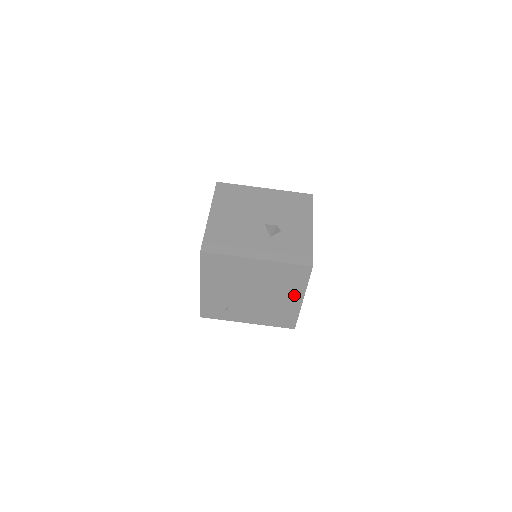
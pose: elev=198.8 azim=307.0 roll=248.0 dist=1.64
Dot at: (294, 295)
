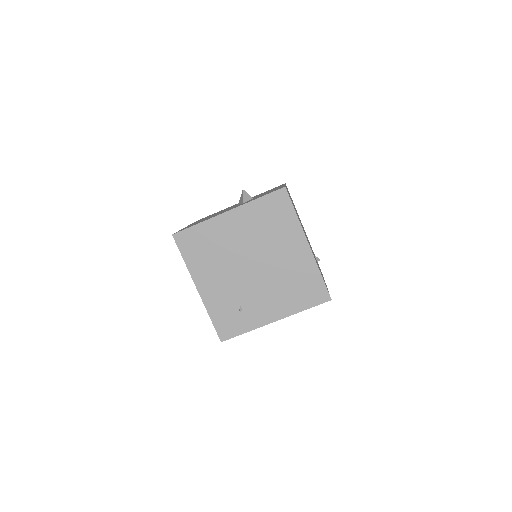
Dot at: (295, 242)
